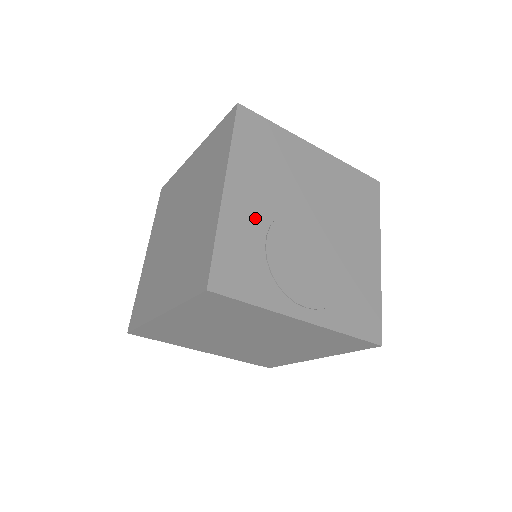
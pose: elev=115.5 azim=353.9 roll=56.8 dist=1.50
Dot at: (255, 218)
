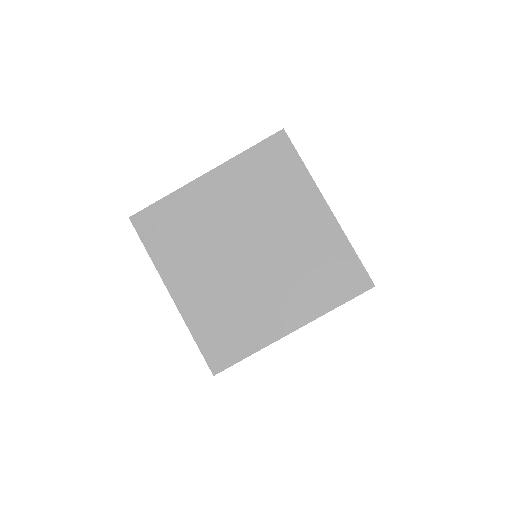
Dot at: occluded
